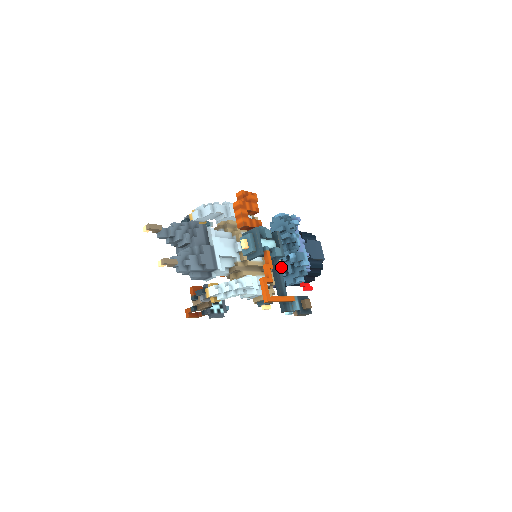
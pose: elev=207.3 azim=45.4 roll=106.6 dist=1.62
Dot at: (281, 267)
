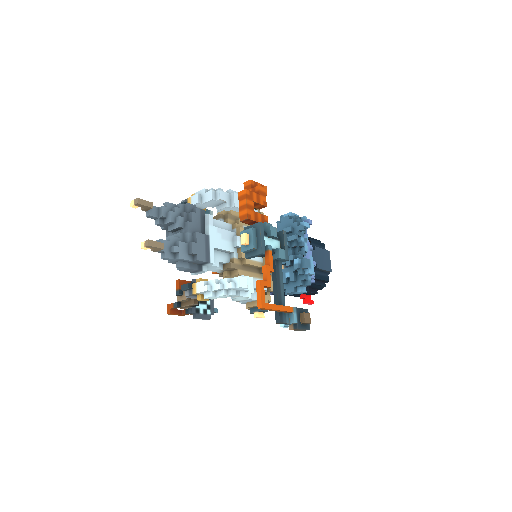
Dot at: occluded
